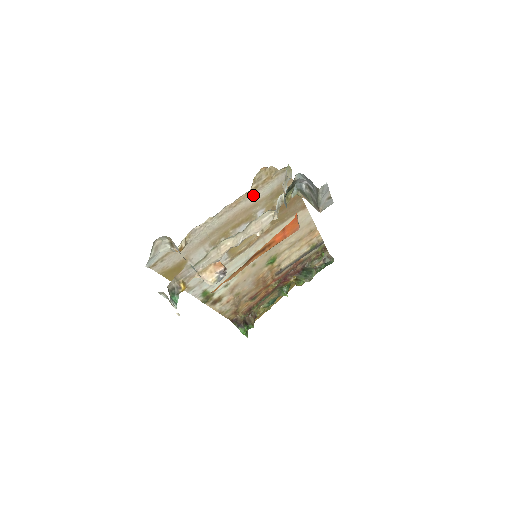
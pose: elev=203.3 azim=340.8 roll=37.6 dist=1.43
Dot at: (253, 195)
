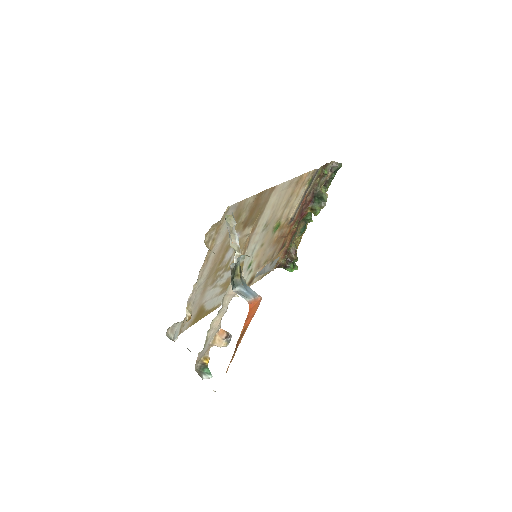
Dot at: (216, 243)
